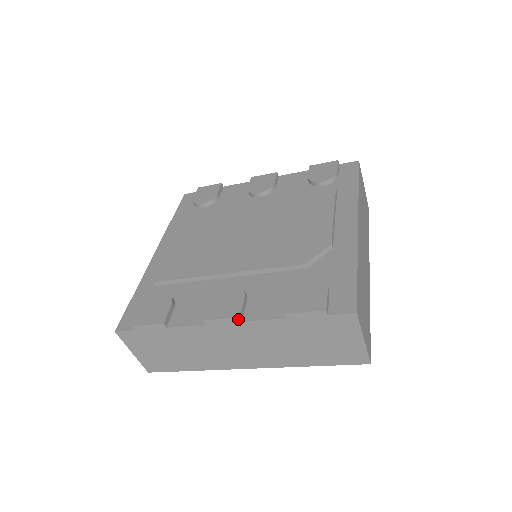
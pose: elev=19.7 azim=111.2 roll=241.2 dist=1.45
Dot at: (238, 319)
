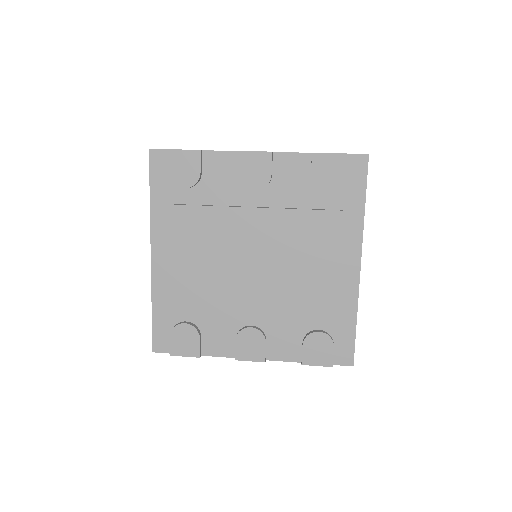
Dot at: (264, 361)
